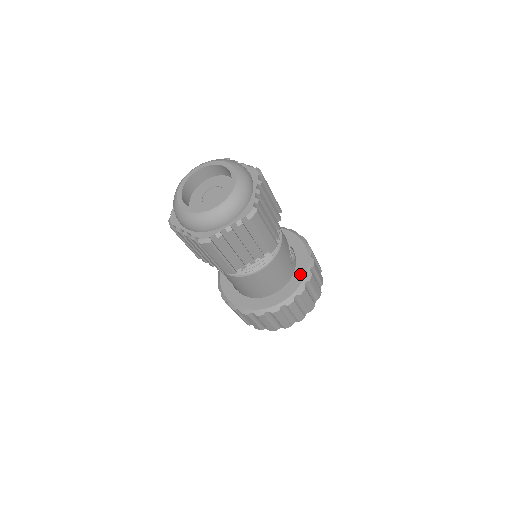
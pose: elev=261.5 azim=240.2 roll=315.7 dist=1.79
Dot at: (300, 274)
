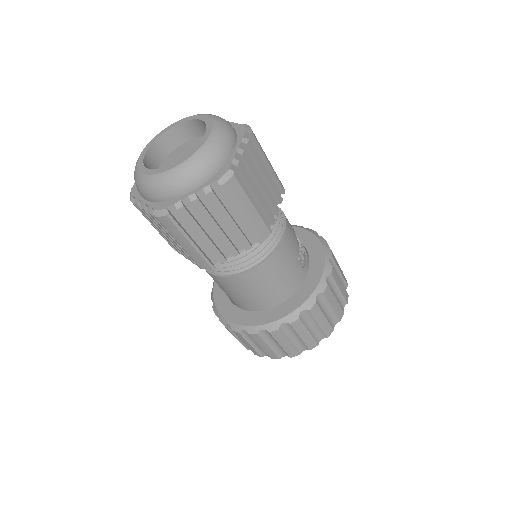
Dot at: (311, 283)
